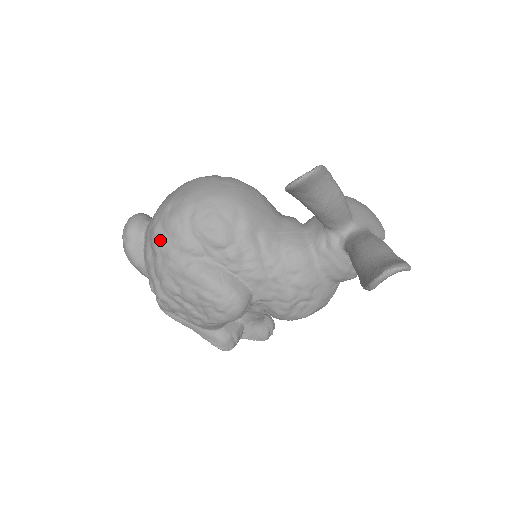
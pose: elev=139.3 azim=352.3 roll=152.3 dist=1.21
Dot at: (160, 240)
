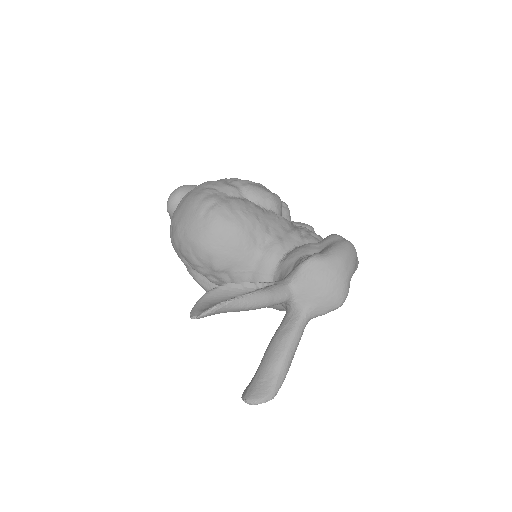
Dot at: (172, 245)
